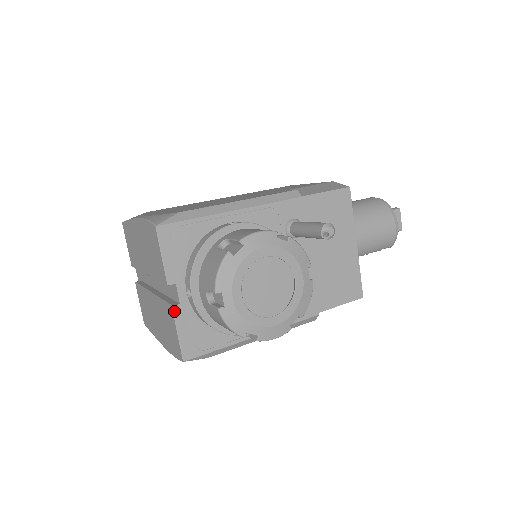
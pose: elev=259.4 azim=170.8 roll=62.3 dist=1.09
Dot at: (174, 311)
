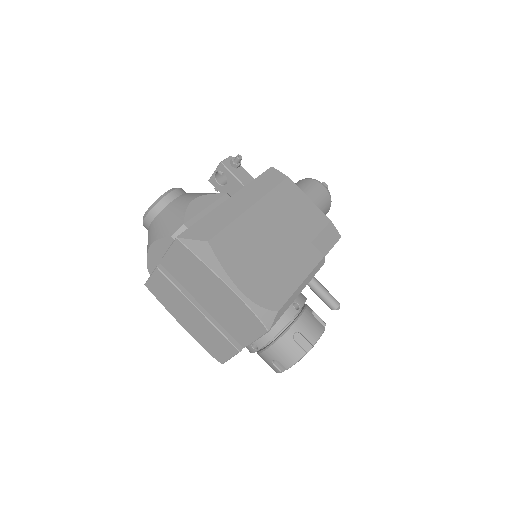
Dot at: occluded
